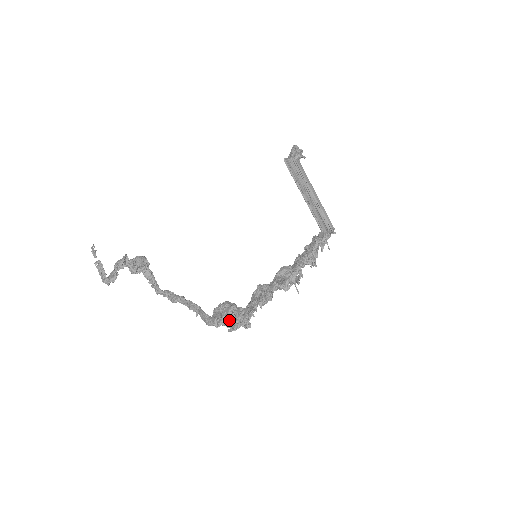
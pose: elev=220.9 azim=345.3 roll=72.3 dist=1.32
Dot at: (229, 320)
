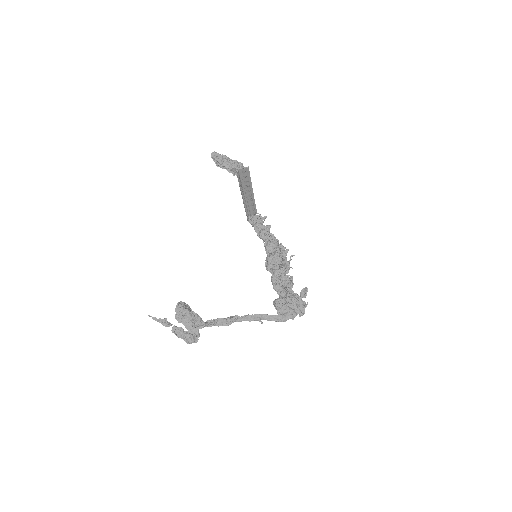
Dot at: (298, 309)
